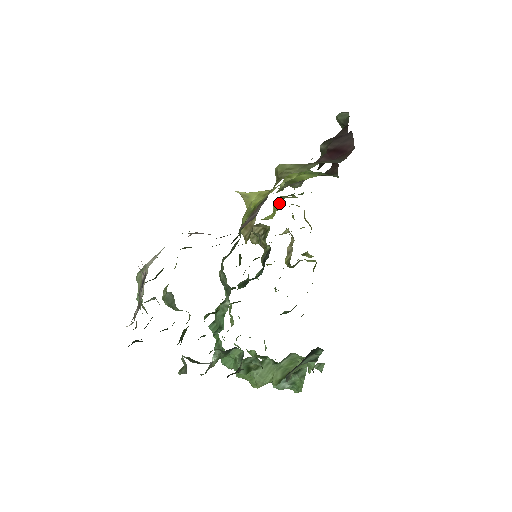
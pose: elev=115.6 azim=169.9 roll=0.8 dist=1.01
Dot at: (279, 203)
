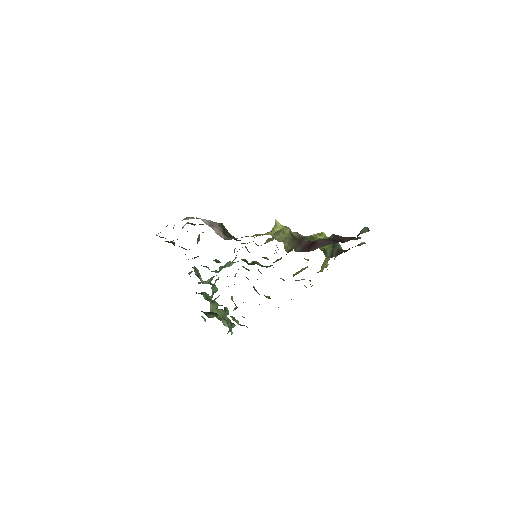
Dot at: occluded
